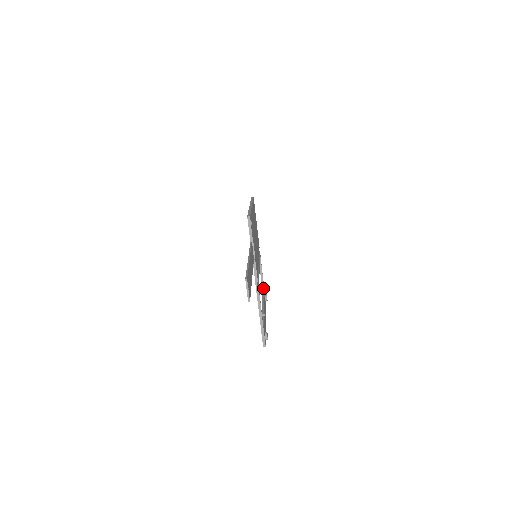
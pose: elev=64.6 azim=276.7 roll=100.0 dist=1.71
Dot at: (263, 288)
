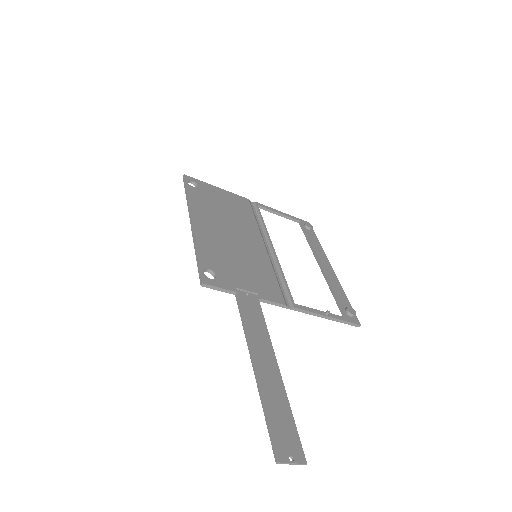
Dot at: (296, 221)
